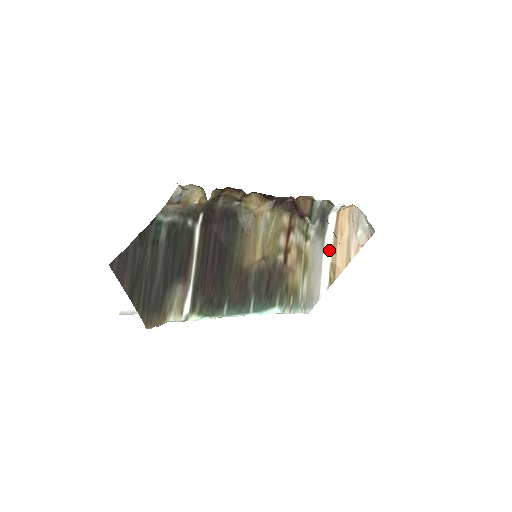
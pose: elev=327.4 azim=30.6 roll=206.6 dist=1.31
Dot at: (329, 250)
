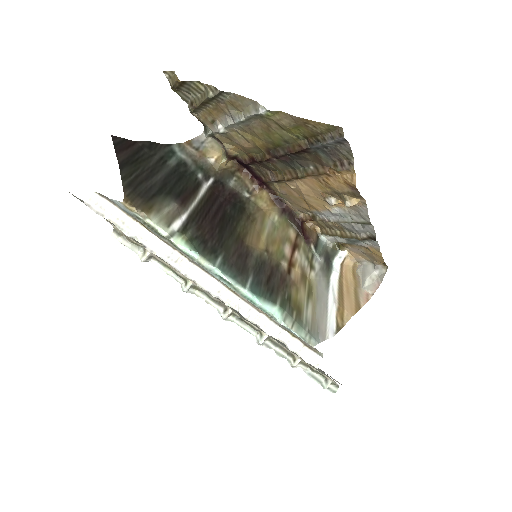
Dot at: (334, 294)
